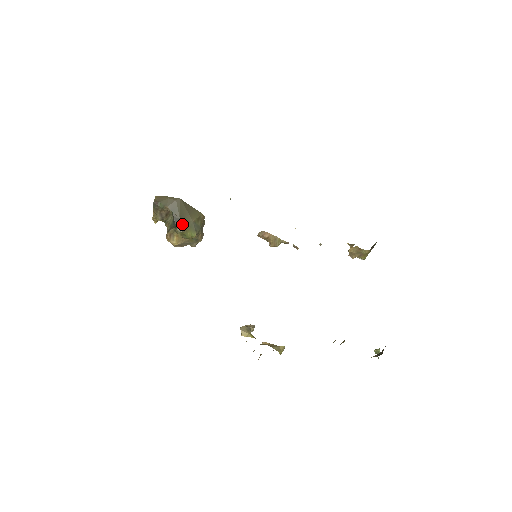
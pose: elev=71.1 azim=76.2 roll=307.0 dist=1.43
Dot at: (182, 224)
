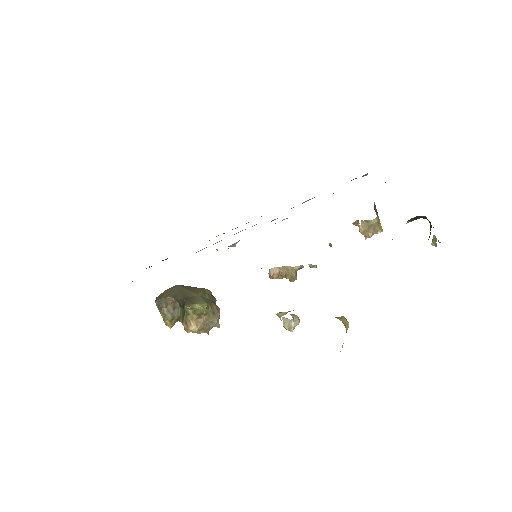
Dot at: (188, 301)
